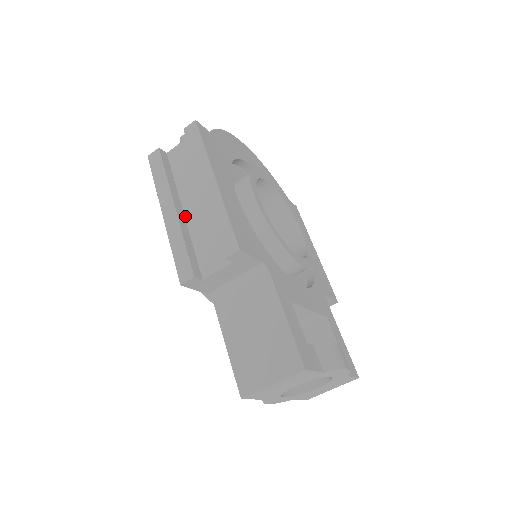
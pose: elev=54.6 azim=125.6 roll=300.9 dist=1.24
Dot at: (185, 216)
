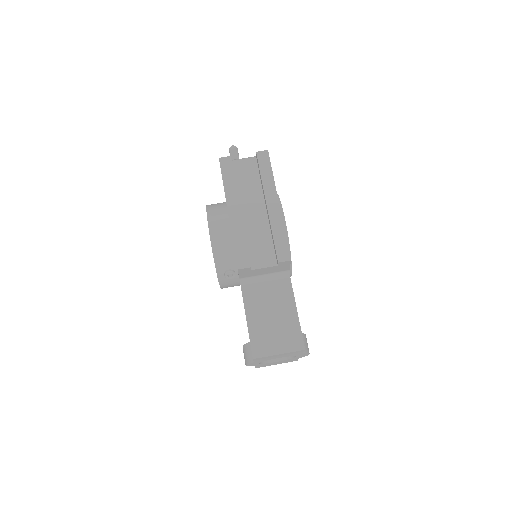
Dot at: (242, 217)
